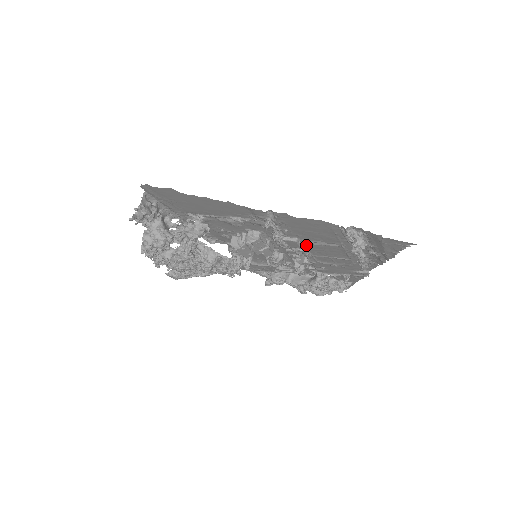
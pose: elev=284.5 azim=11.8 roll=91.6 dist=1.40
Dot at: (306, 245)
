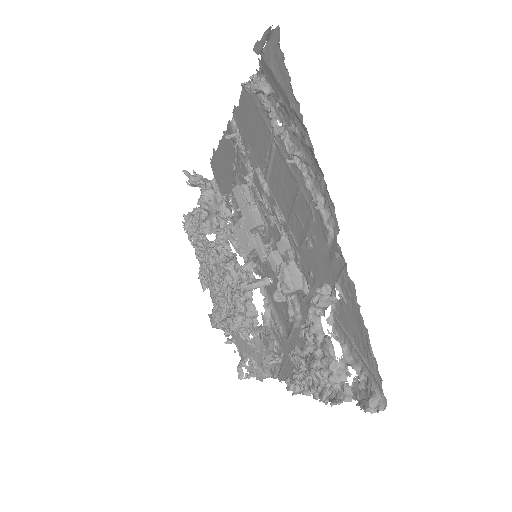
Dot at: (270, 186)
